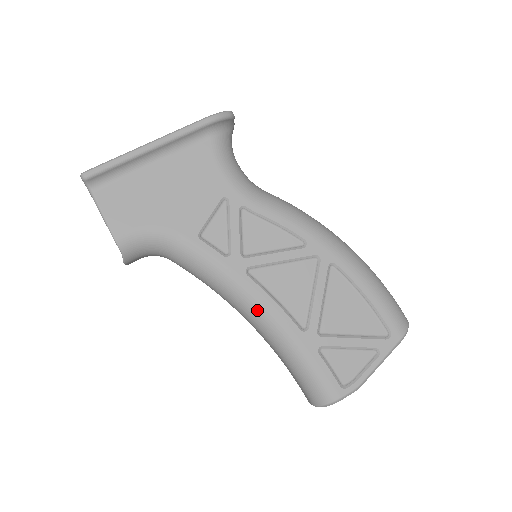
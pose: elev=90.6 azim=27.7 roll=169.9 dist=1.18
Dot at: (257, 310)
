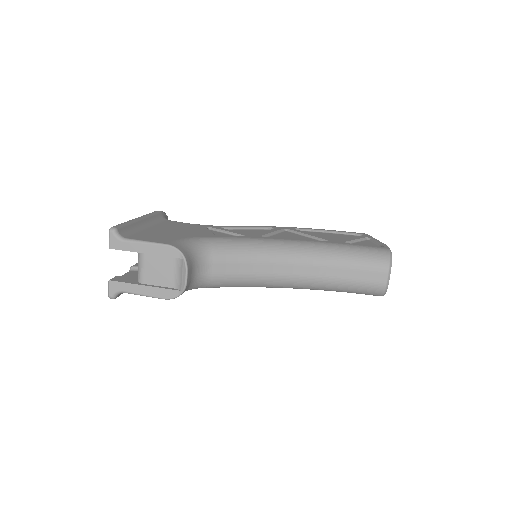
Dot at: (293, 245)
